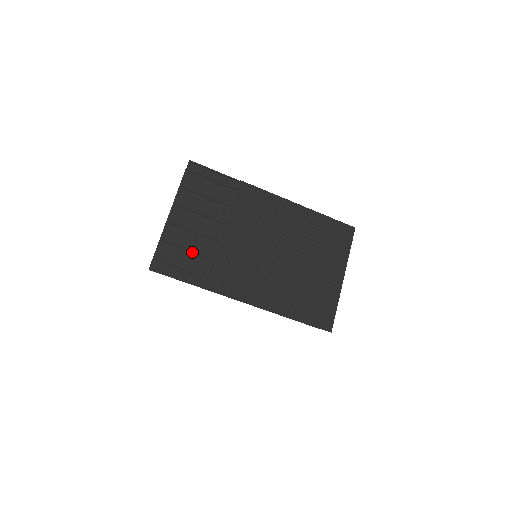
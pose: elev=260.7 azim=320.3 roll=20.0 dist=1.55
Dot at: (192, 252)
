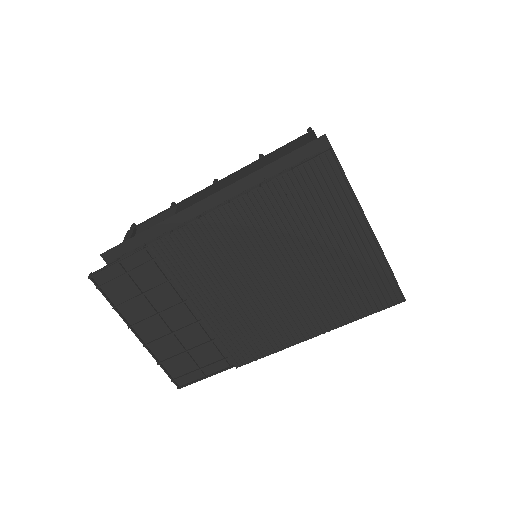
Dot at: (192, 348)
